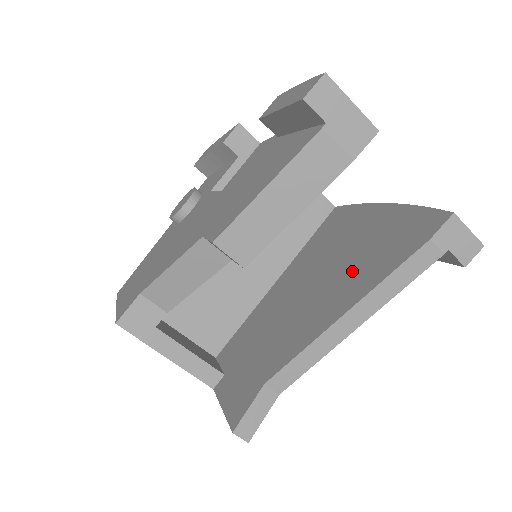
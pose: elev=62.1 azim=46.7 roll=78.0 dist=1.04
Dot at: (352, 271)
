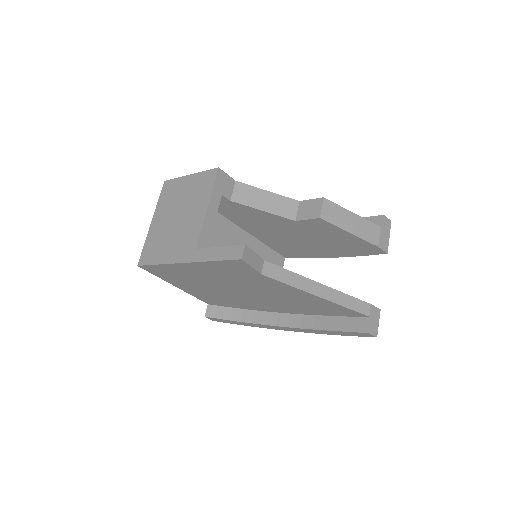
Dot at: occluded
